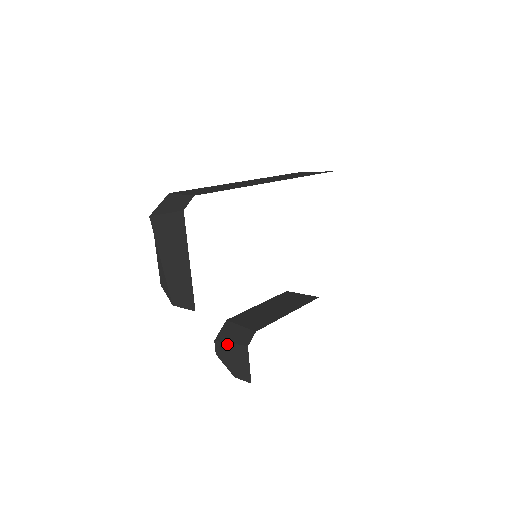
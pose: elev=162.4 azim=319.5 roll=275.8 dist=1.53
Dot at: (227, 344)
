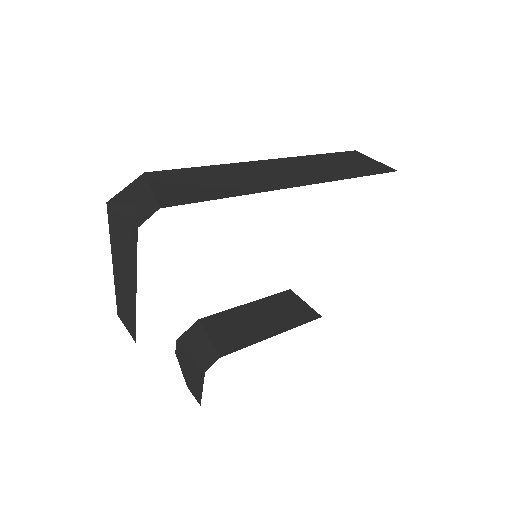
Dot at: (187, 353)
